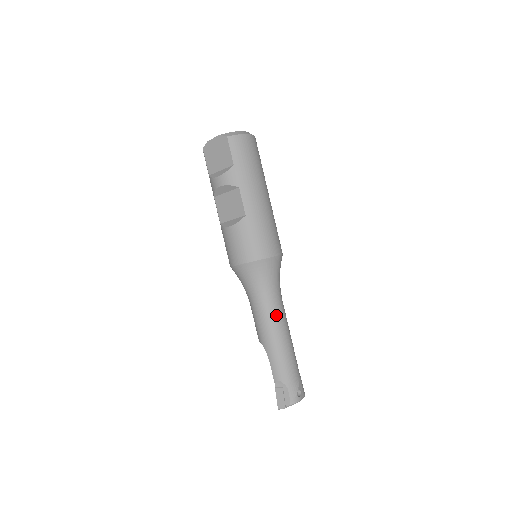
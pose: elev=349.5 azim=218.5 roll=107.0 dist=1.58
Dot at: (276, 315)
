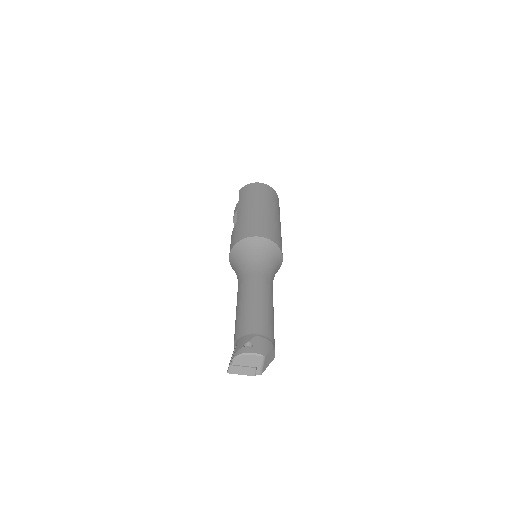
Dot at: (247, 282)
